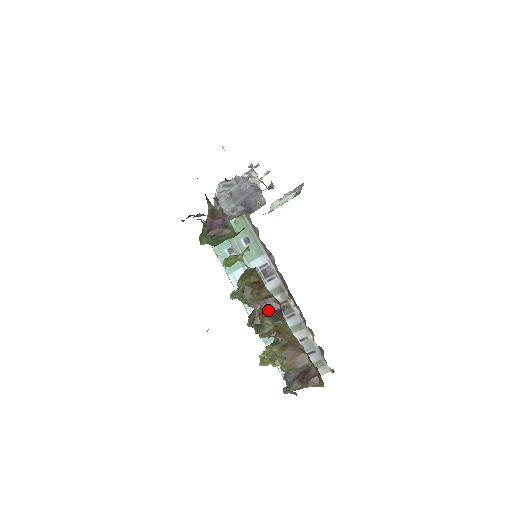
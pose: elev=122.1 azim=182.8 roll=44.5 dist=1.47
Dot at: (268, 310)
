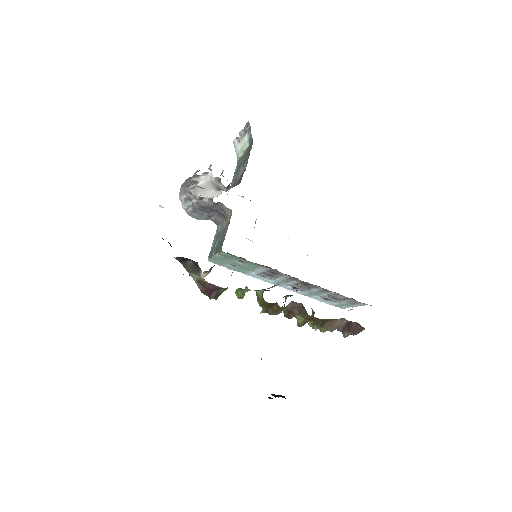
Dot at: (294, 309)
